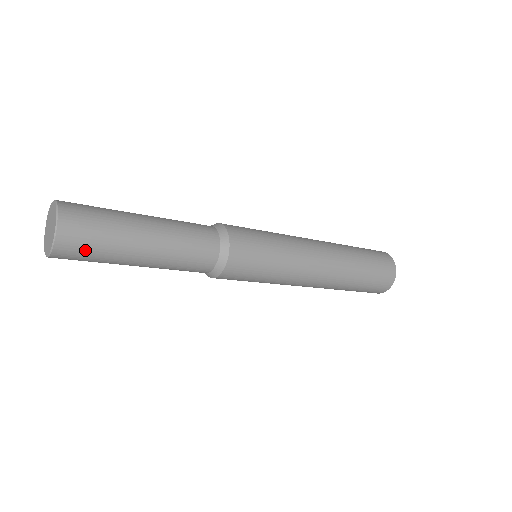
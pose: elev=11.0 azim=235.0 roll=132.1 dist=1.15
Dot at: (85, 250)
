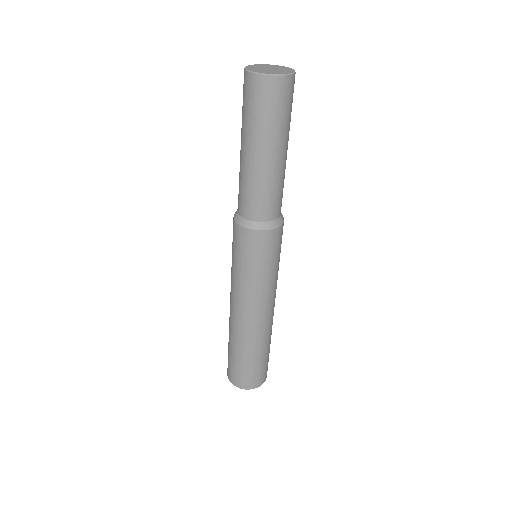
Dot at: (292, 100)
